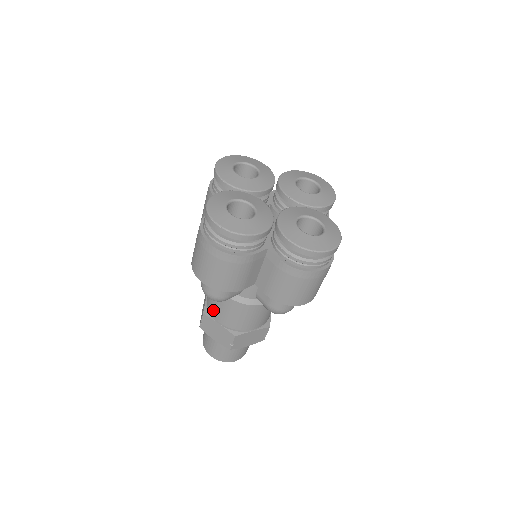
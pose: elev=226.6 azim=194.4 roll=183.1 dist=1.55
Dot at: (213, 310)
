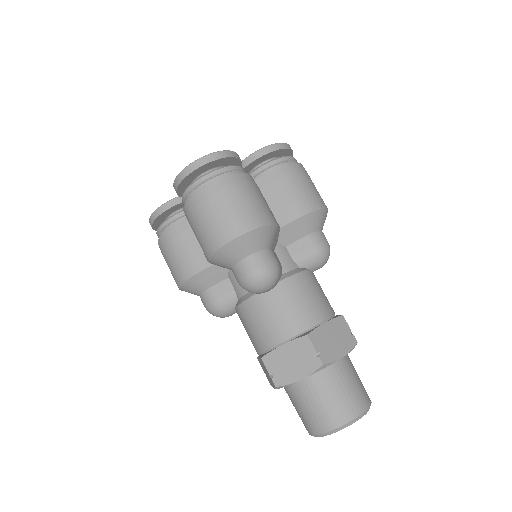
Dot at: occluded
